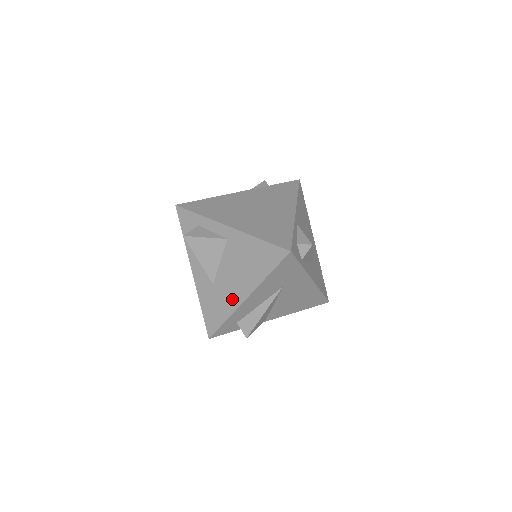
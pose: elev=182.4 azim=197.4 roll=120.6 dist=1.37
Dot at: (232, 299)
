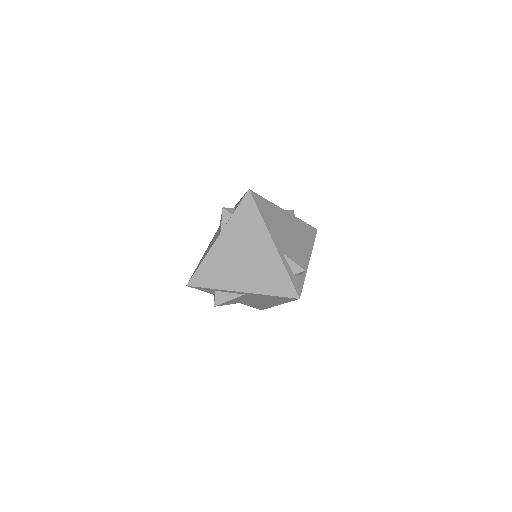
Dot at: (268, 305)
